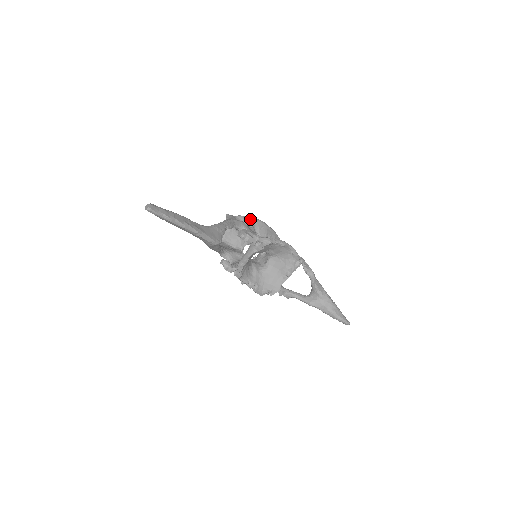
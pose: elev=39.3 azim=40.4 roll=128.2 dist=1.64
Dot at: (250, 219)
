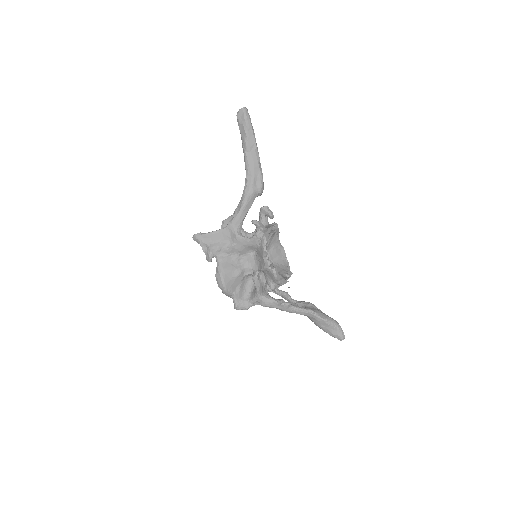
Dot at: occluded
